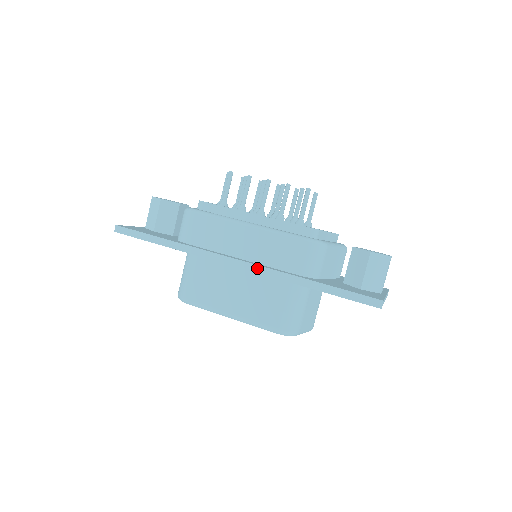
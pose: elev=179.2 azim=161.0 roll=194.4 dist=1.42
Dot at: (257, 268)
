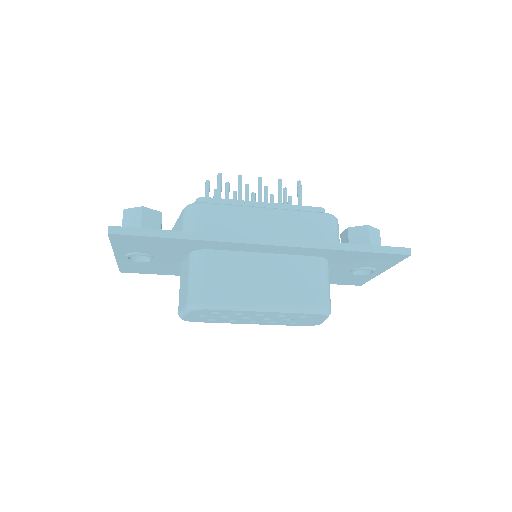
Dot at: (294, 242)
